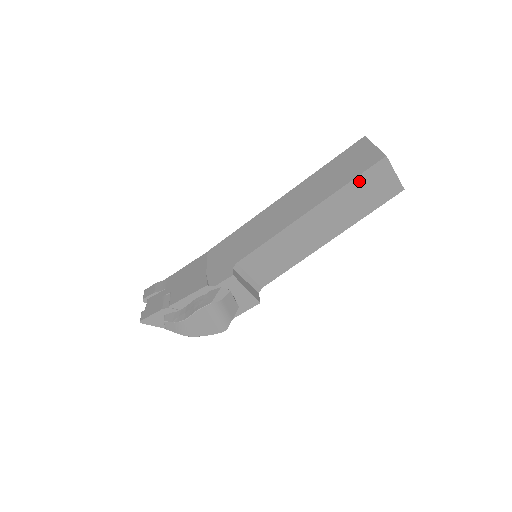
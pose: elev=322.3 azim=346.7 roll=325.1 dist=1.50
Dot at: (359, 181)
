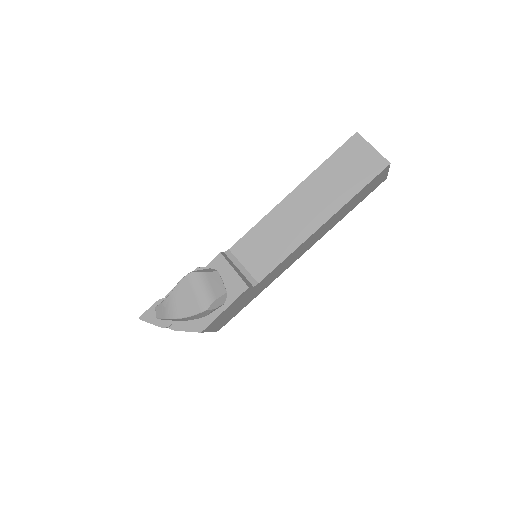
Dot at: (337, 158)
